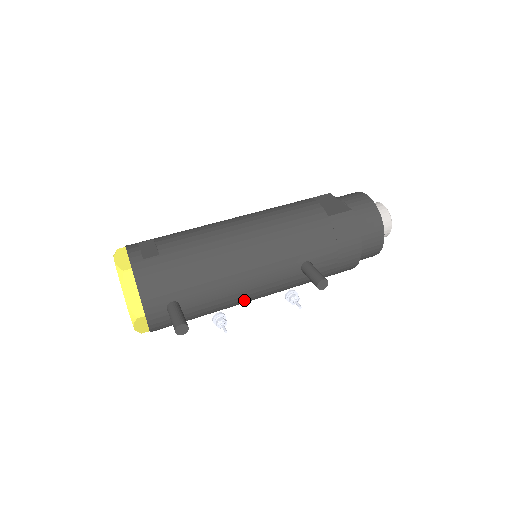
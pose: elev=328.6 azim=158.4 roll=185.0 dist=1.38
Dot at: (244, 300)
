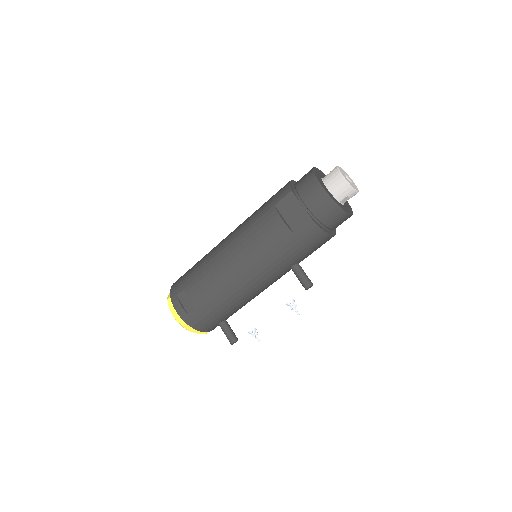
Dot at: occluded
